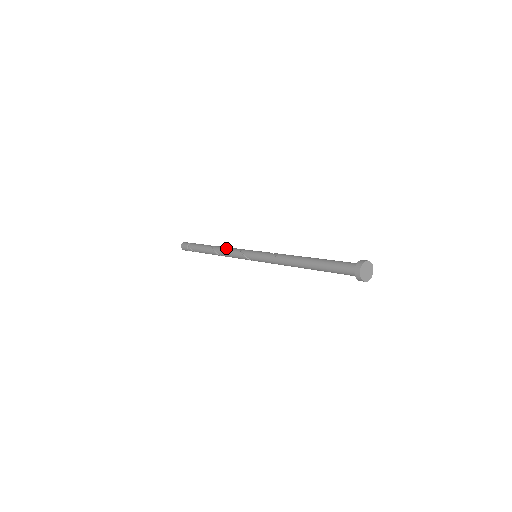
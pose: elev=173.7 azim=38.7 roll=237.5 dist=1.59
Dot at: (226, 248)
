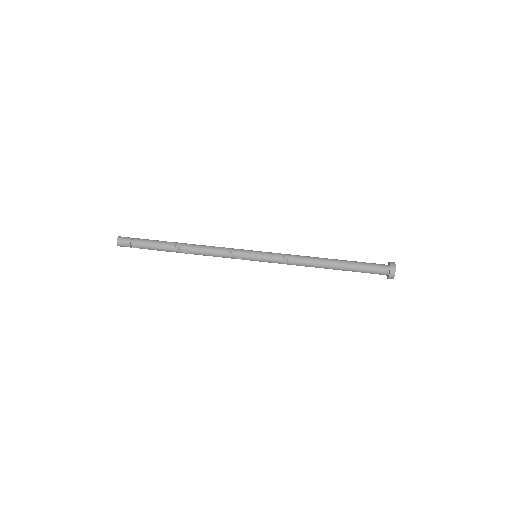
Dot at: (208, 253)
